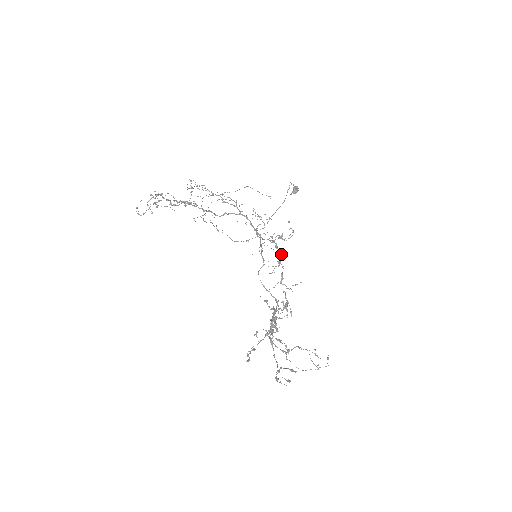
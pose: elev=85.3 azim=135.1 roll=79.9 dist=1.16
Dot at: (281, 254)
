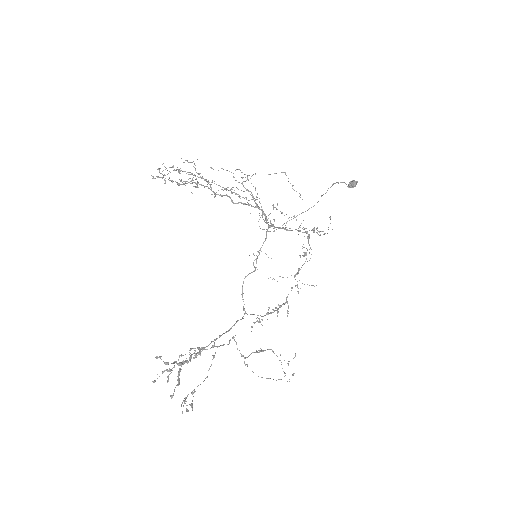
Dot at: (310, 247)
